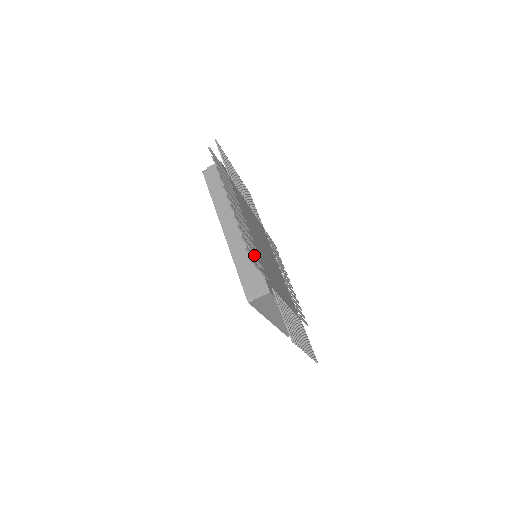
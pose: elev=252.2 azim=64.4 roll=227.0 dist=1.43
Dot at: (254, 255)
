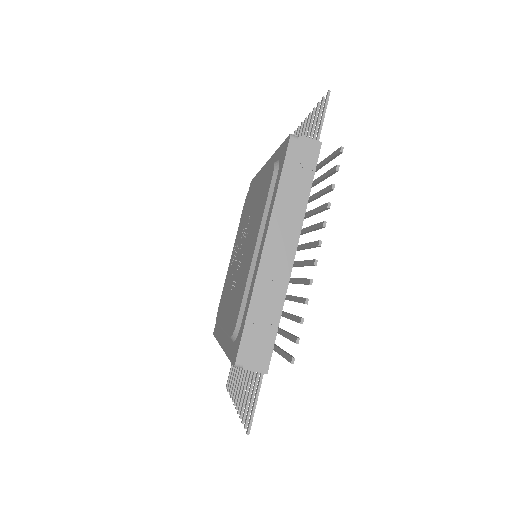
Dot at: occluded
